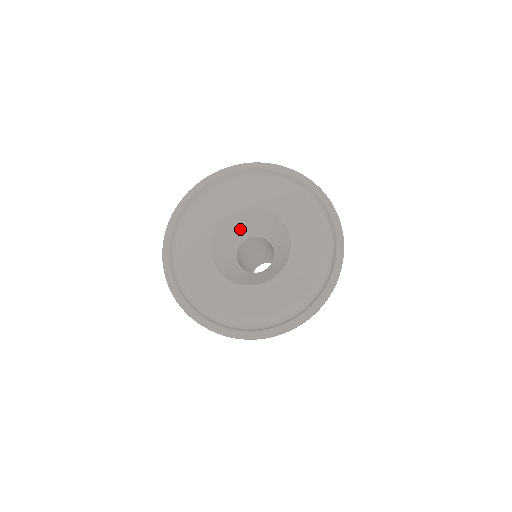
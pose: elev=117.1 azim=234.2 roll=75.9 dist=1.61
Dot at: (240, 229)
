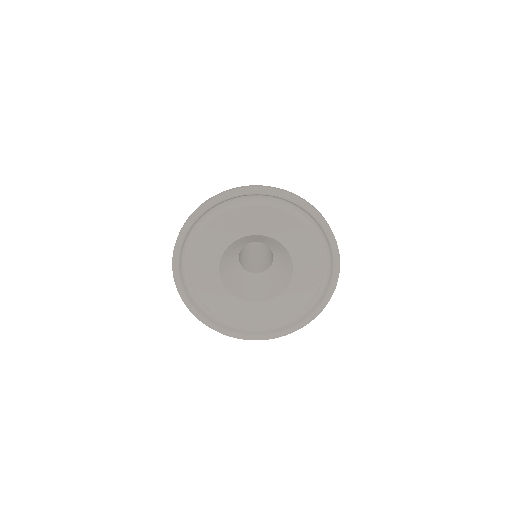
Dot at: (234, 251)
